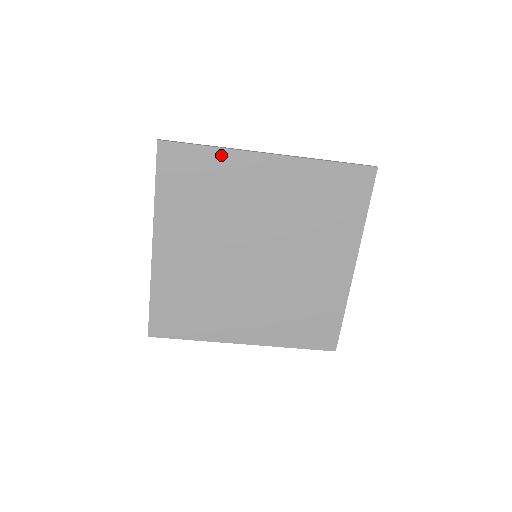
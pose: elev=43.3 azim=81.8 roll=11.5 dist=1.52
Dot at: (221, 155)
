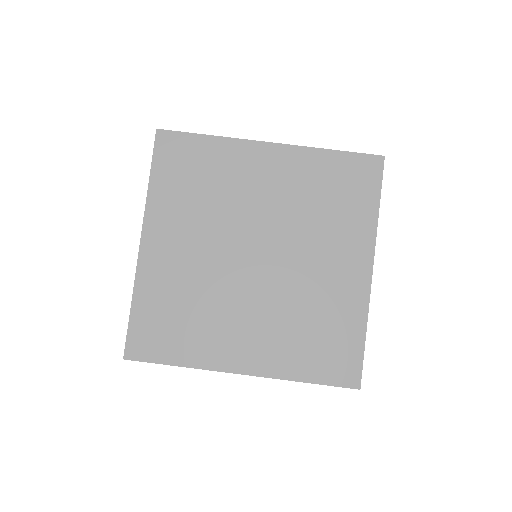
Dot at: (219, 143)
